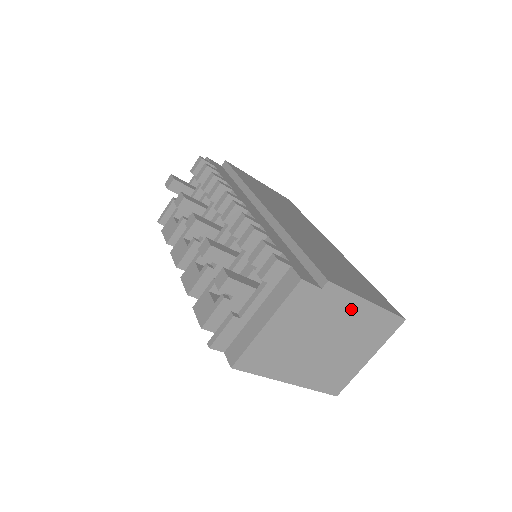
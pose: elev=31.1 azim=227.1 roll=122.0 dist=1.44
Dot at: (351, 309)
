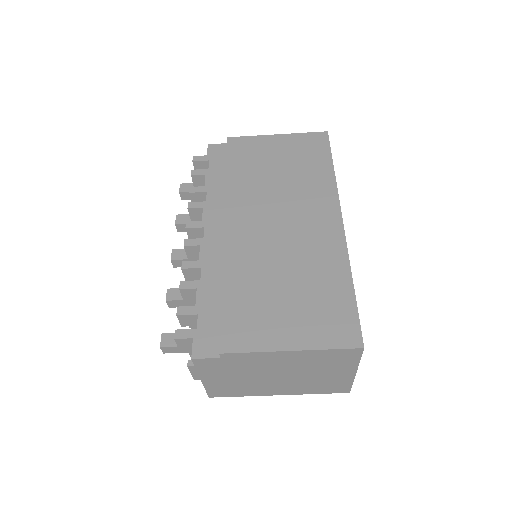
Dot at: (275, 358)
